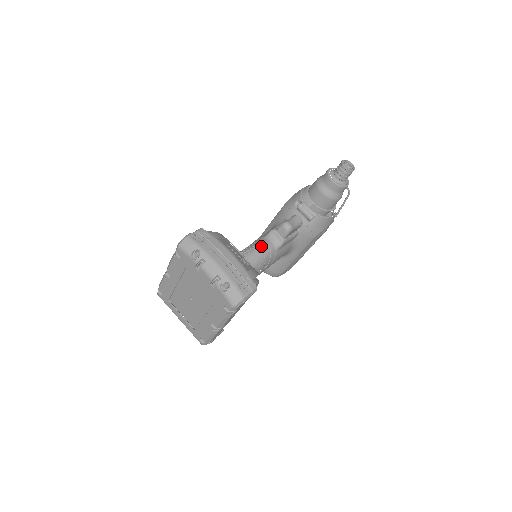
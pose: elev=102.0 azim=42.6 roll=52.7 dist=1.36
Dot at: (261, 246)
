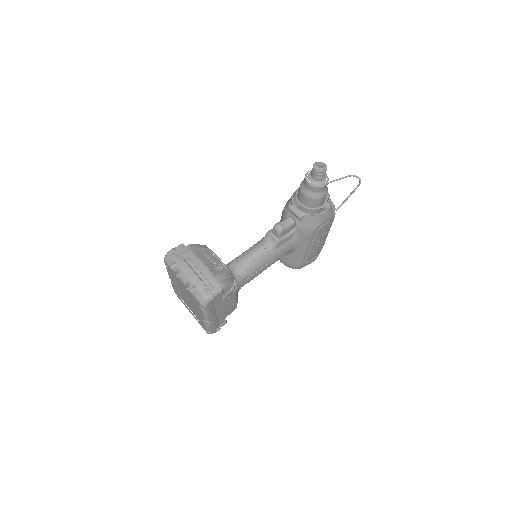
Dot at: (257, 247)
